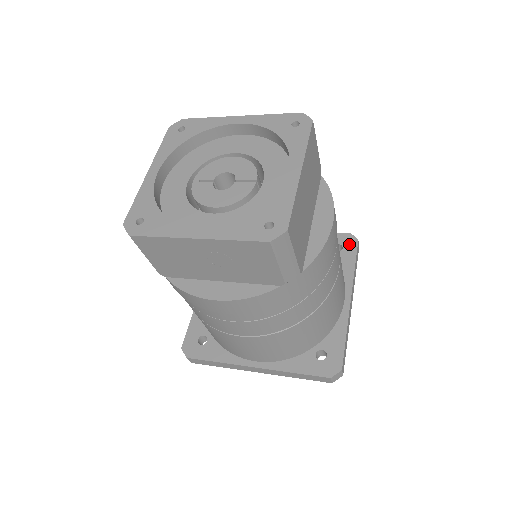
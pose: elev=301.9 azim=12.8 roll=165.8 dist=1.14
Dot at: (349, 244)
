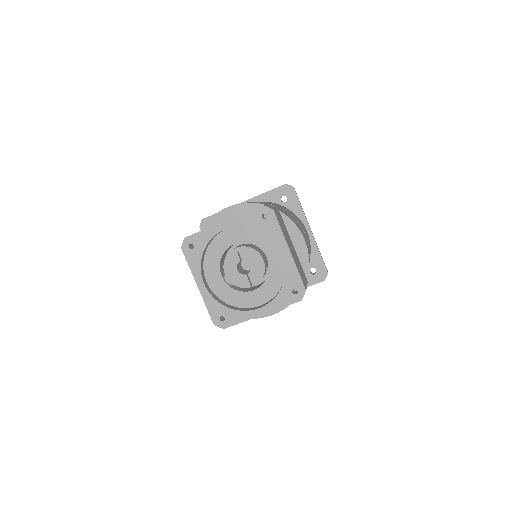
Dot at: (319, 277)
